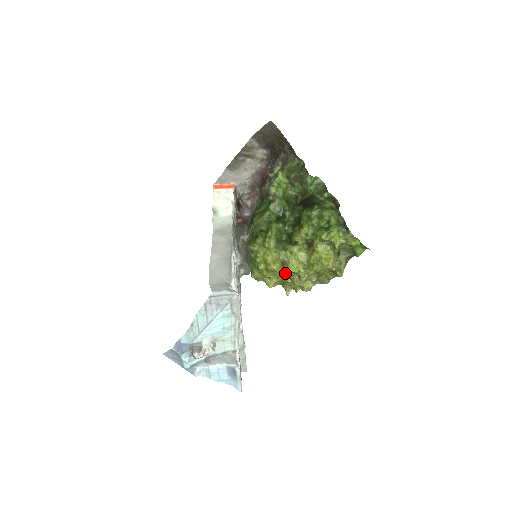
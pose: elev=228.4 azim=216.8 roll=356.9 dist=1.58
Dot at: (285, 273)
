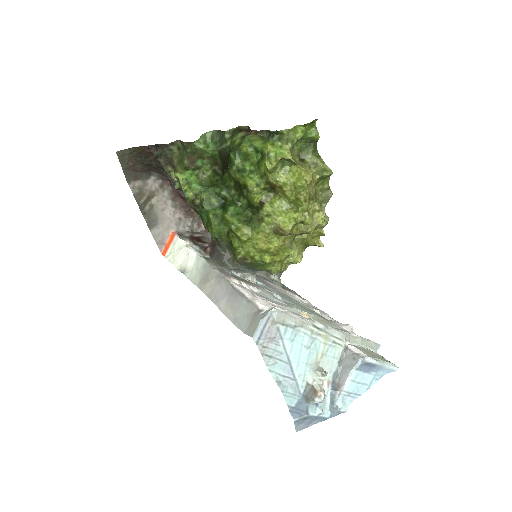
Dot at: (289, 236)
